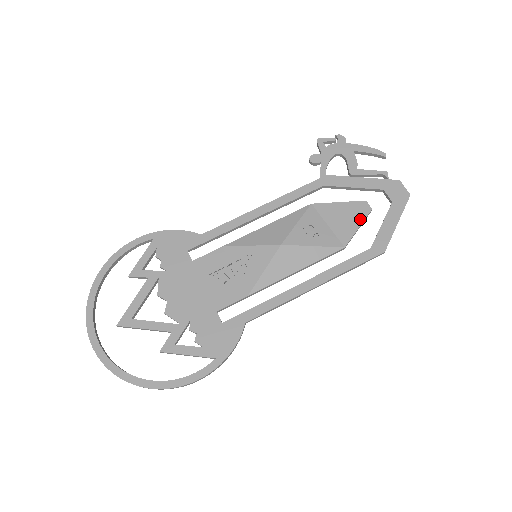
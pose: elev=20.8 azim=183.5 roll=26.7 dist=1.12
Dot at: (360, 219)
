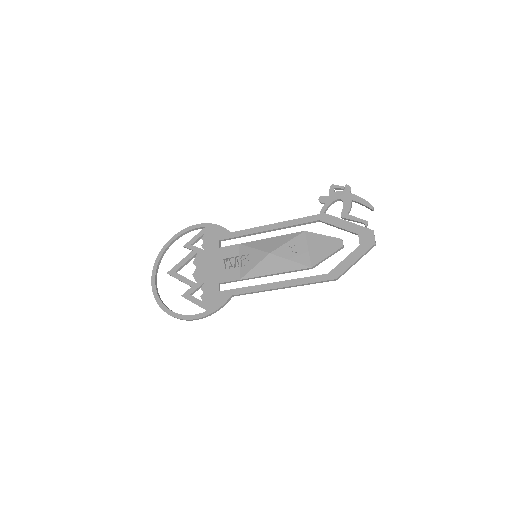
Dot at: (331, 251)
